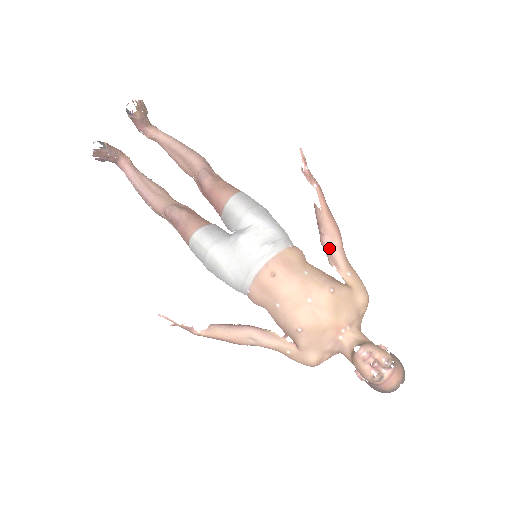
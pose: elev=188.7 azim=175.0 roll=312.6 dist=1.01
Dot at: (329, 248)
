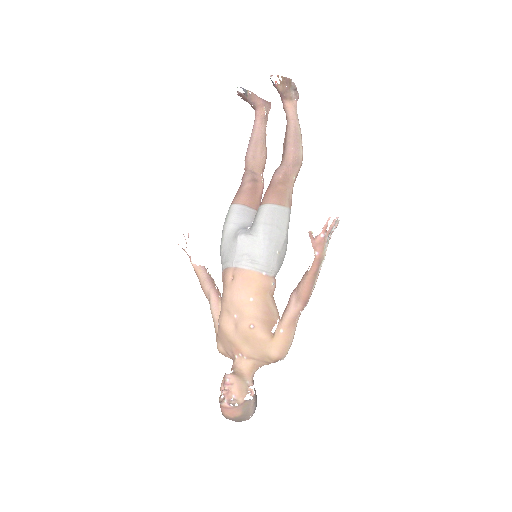
Dot at: (289, 302)
